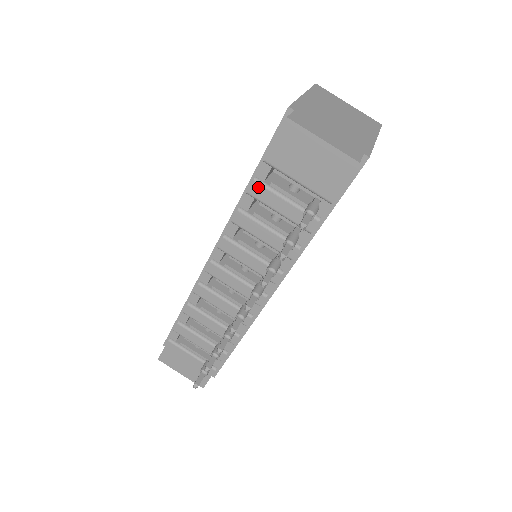
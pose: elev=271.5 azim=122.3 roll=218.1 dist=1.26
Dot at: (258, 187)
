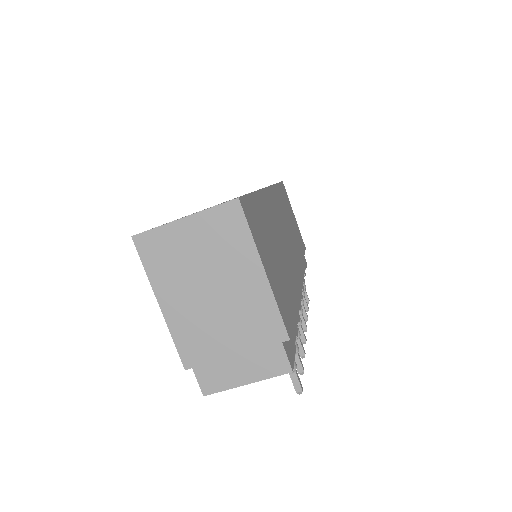
Dot at: occluded
